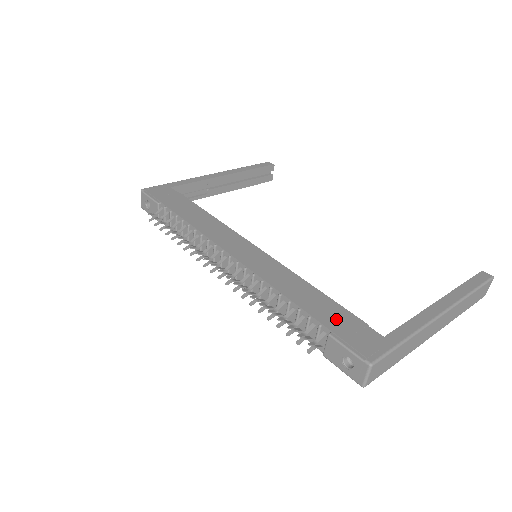
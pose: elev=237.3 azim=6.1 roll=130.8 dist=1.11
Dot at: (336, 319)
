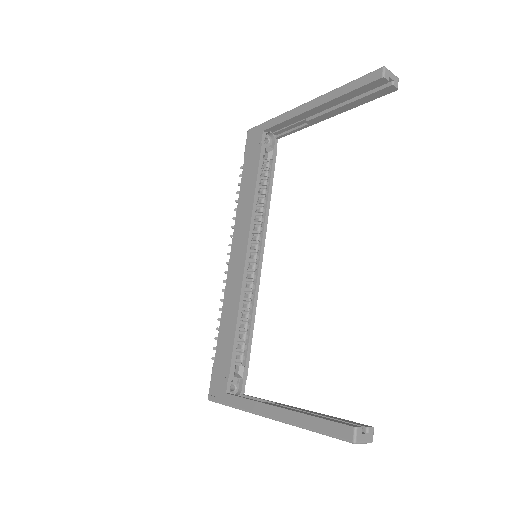
Dot at: (222, 358)
